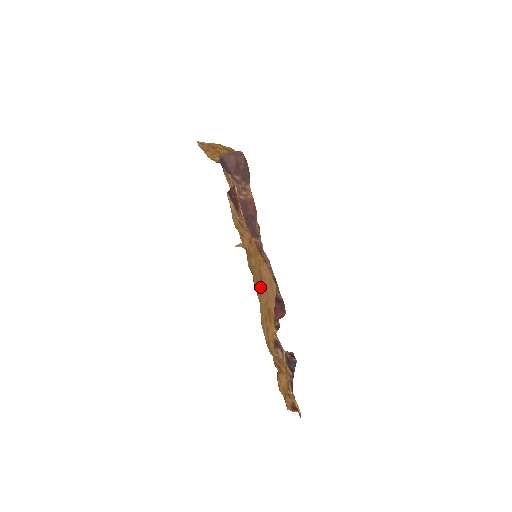
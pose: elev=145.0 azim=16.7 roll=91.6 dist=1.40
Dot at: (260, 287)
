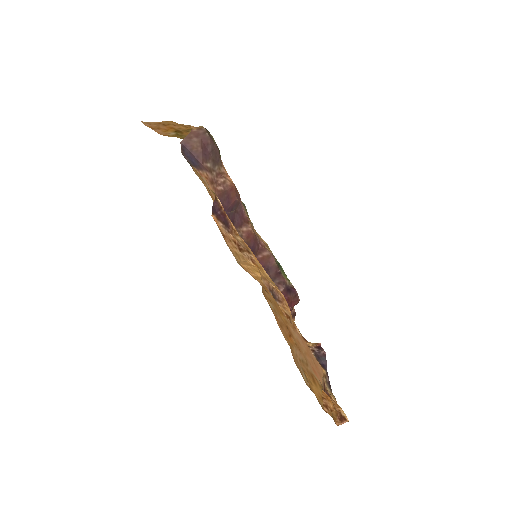
Dot at: (290, 340)
